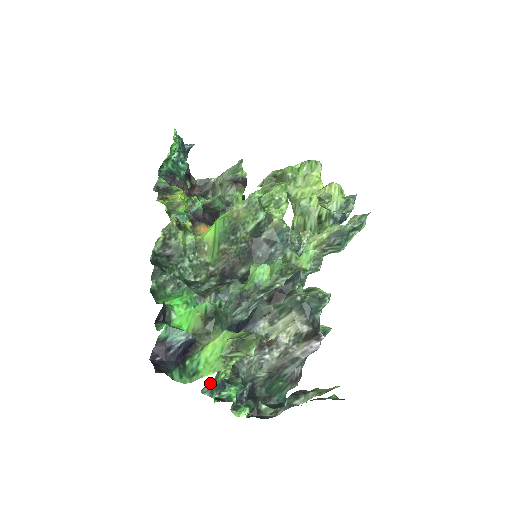
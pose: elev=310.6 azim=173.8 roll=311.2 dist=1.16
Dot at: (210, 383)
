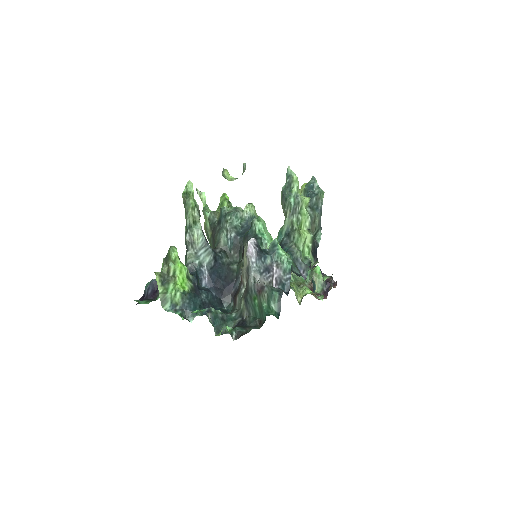
Dot at: (163, 297)
